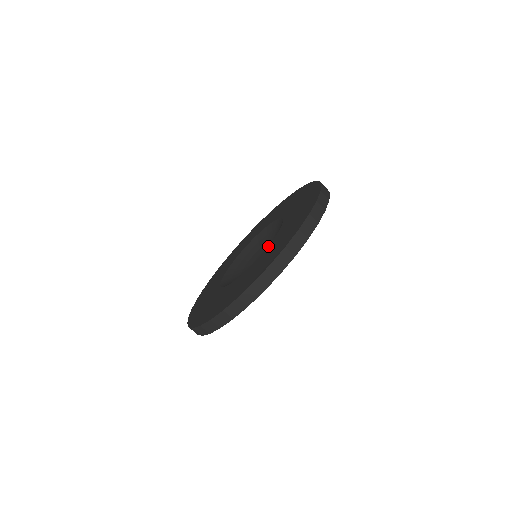
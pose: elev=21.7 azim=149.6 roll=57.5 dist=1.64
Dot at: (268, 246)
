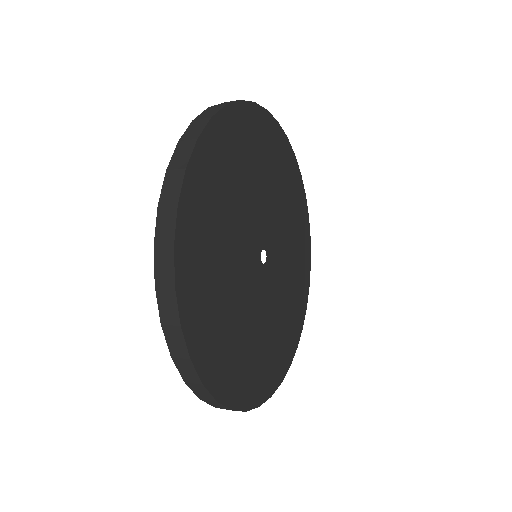
Dot at: occluded
